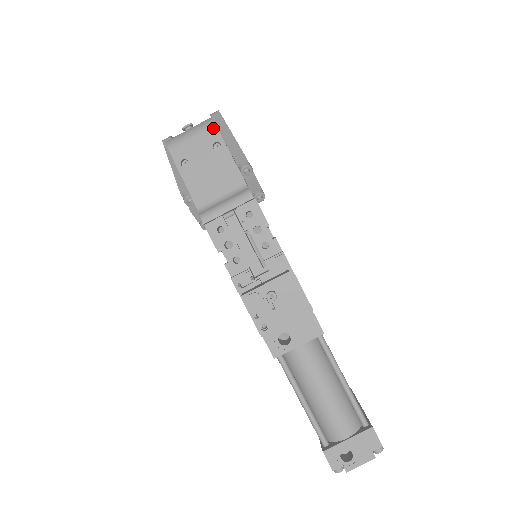
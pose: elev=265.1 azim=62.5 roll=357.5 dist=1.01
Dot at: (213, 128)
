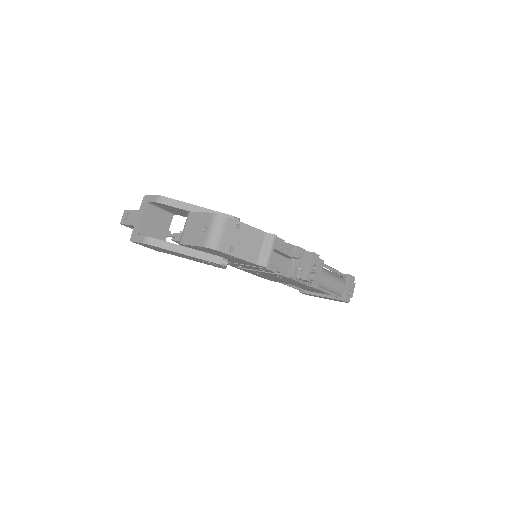
Dot at: (228, 219)
